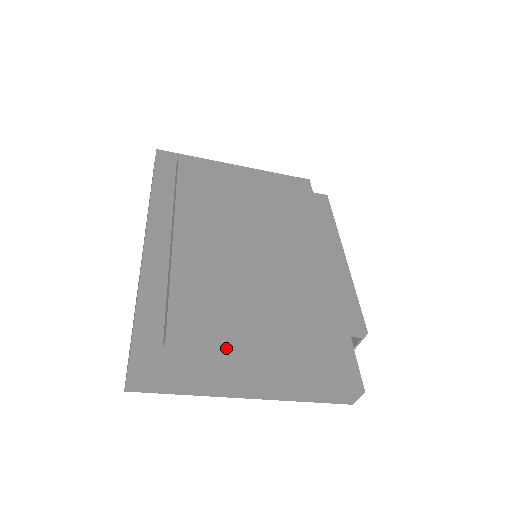
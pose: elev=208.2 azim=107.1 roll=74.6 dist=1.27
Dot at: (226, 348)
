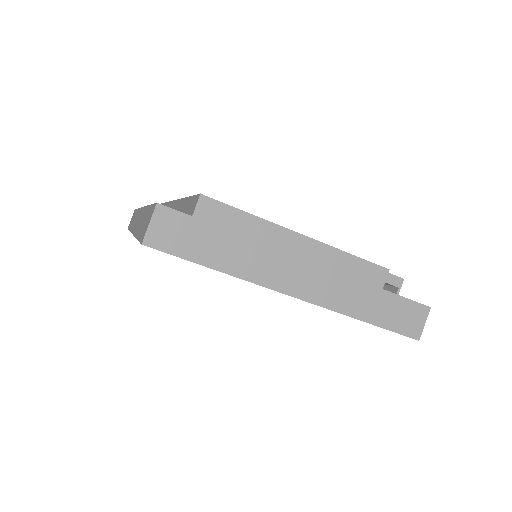
Dot at: (266, 230)
